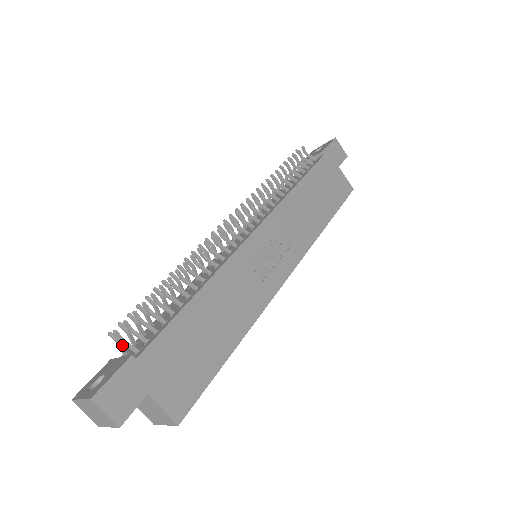
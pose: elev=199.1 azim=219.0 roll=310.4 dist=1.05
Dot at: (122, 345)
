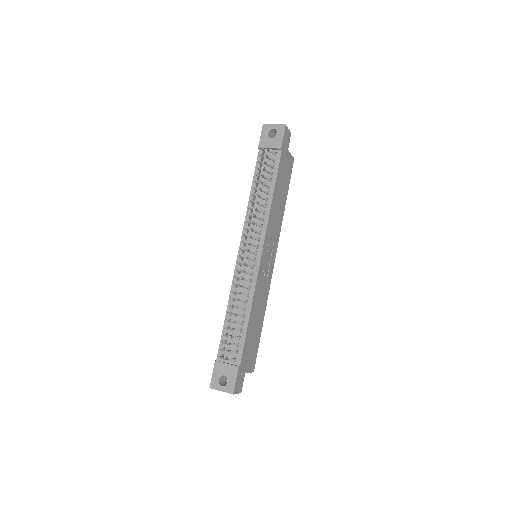
Dot at: occluded
